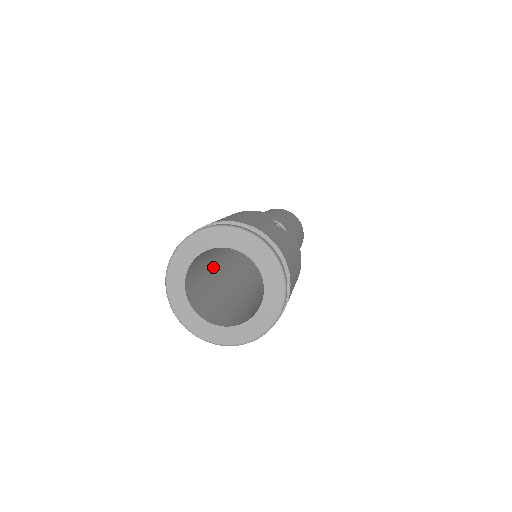
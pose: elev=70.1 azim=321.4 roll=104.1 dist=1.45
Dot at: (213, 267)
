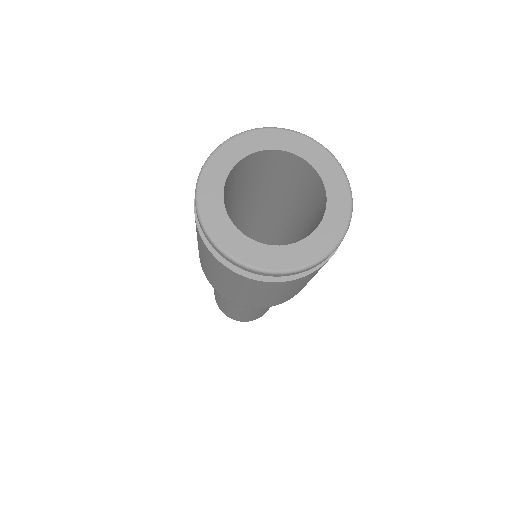
Dot at: occluded
